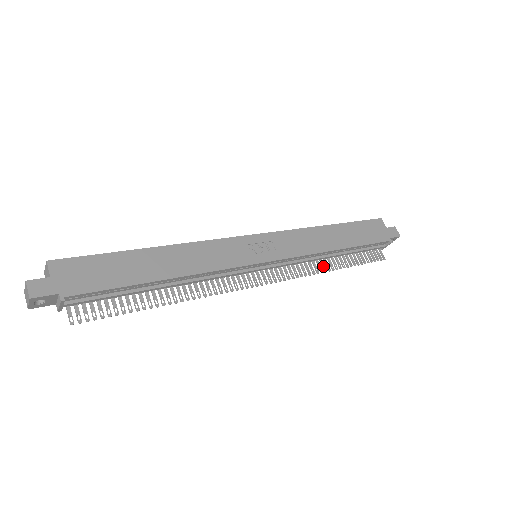
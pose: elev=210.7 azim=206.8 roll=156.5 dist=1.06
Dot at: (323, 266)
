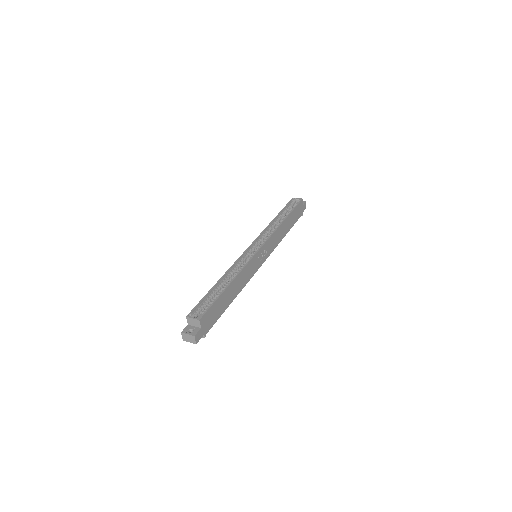
Dot at: occluded
